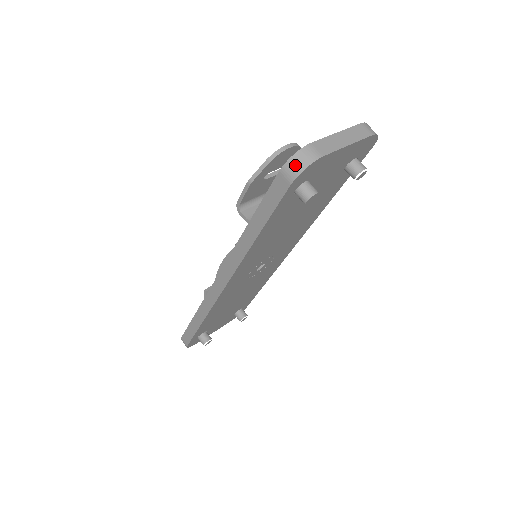
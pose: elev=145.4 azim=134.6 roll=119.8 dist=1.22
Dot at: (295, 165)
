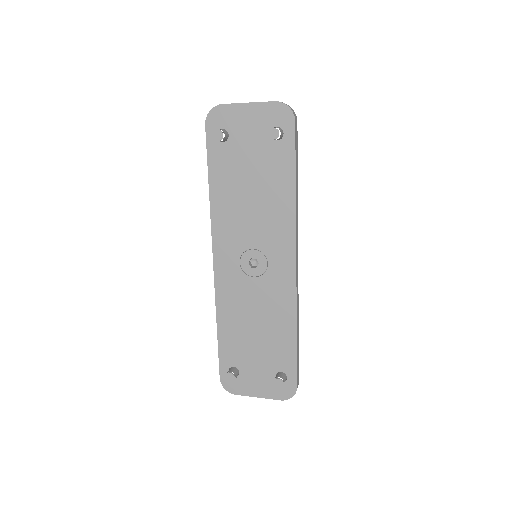
Dot at: (210, 114)
